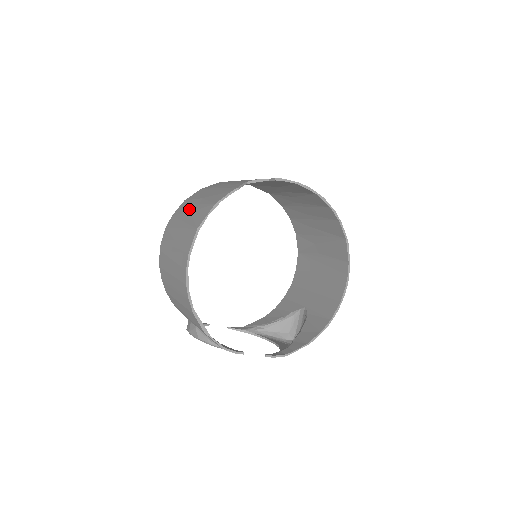
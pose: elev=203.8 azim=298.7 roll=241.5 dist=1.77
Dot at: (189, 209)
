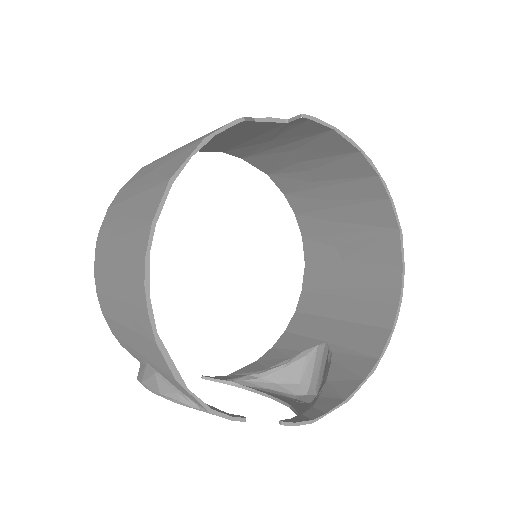
Dot at: (151, 168)
